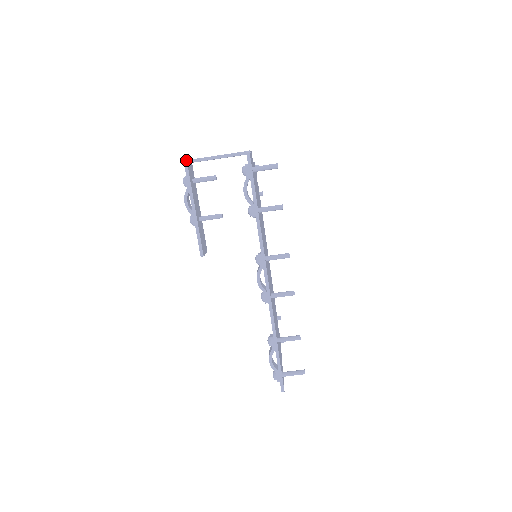
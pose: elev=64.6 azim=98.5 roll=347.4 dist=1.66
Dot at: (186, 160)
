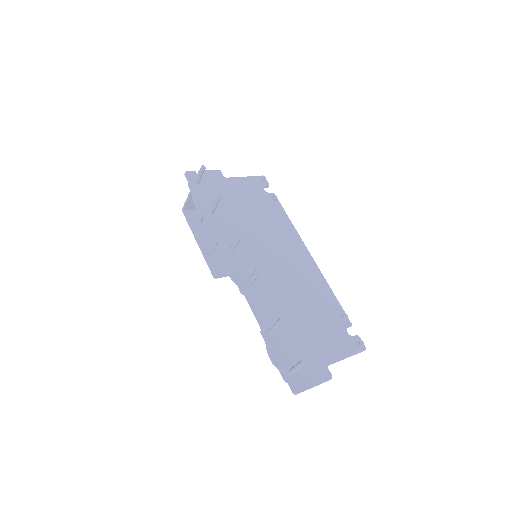
Dot at: (182, 209)
